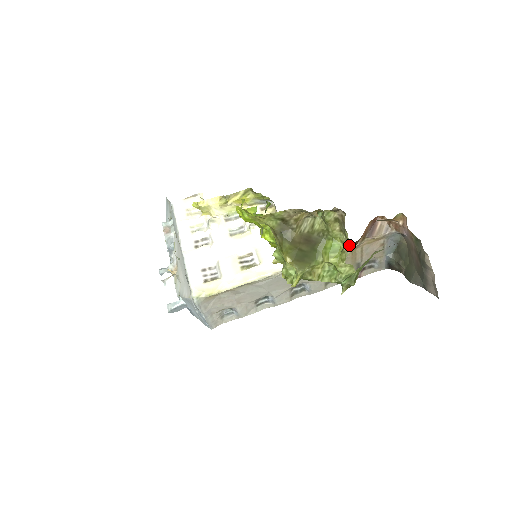
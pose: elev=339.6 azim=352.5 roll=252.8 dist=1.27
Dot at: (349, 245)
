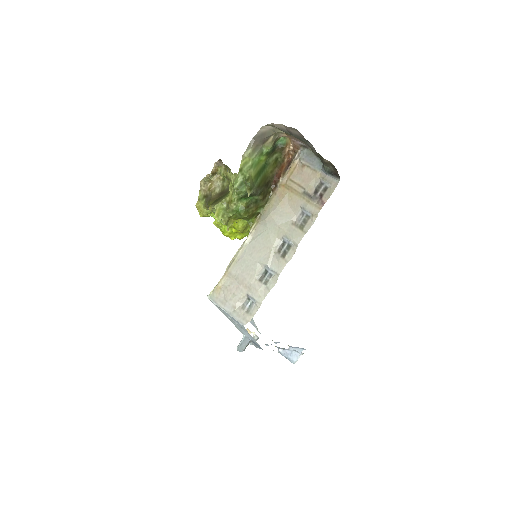
Dot at: (276, 185)
